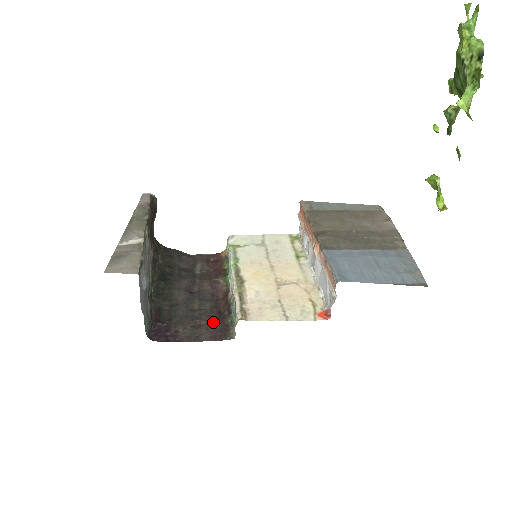
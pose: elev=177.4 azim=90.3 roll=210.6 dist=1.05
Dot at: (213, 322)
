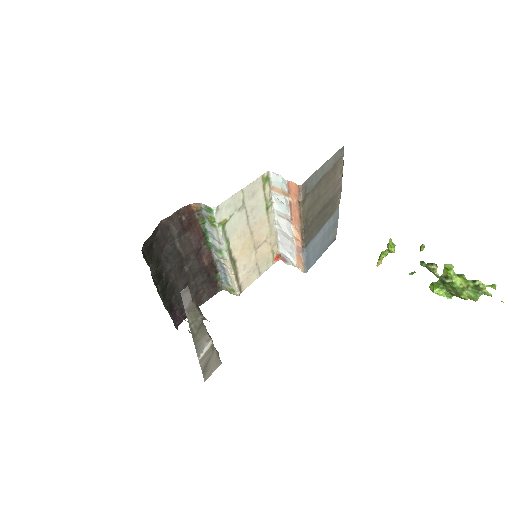
Dot at: (207, 285)
